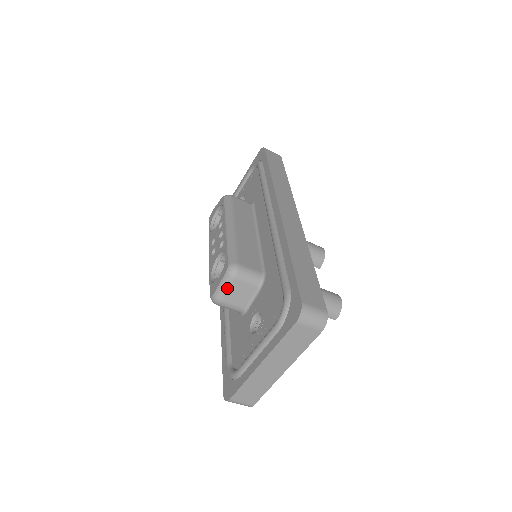
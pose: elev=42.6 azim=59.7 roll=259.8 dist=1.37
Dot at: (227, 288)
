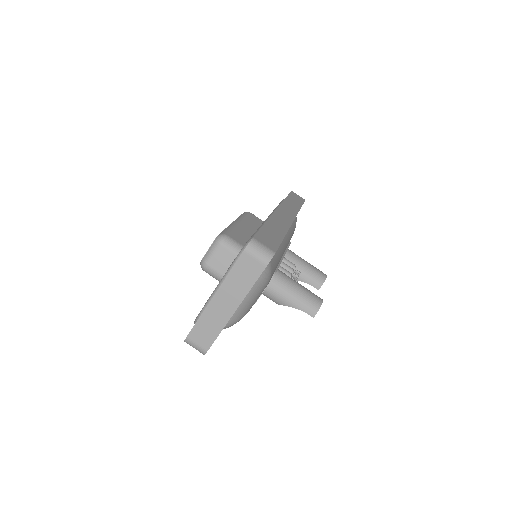
Dot at: (213, 253)
